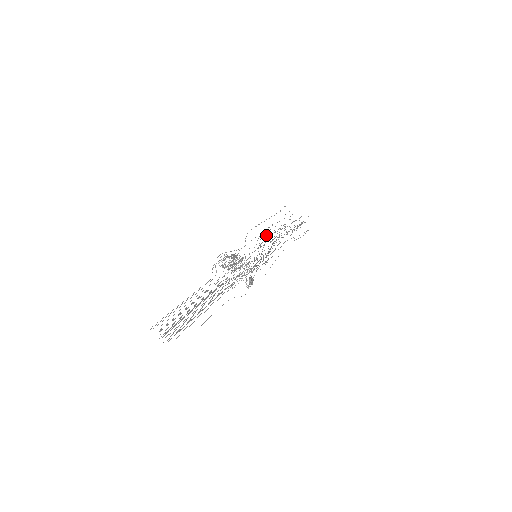
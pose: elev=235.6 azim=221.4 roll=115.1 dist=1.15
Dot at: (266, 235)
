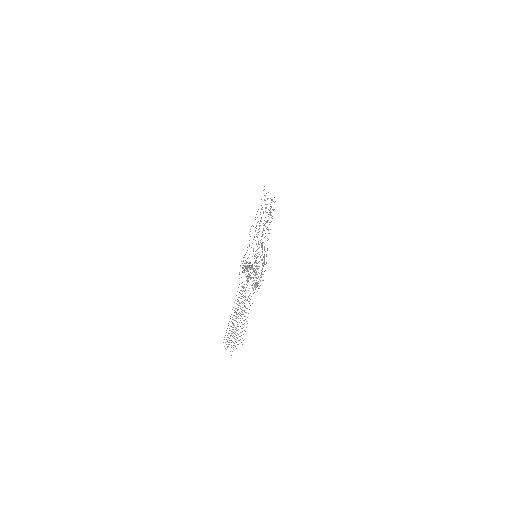
Dot at: occluded
